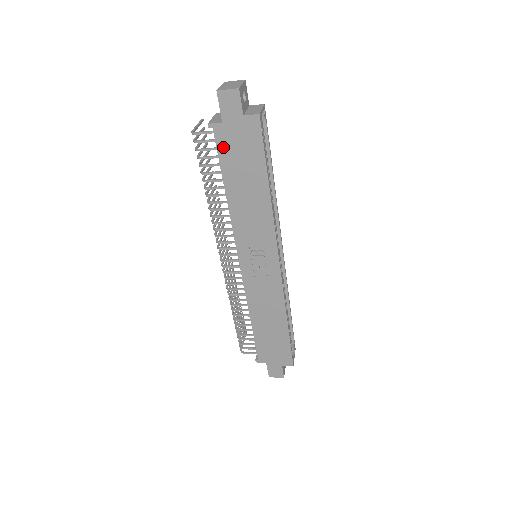
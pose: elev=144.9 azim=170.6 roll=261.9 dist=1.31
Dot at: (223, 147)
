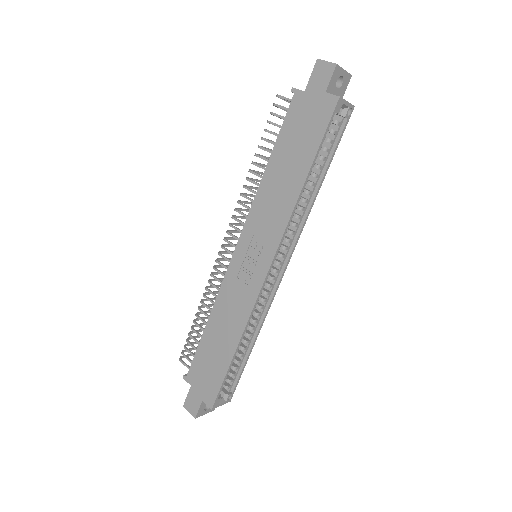
Dot at: (292, 116)
